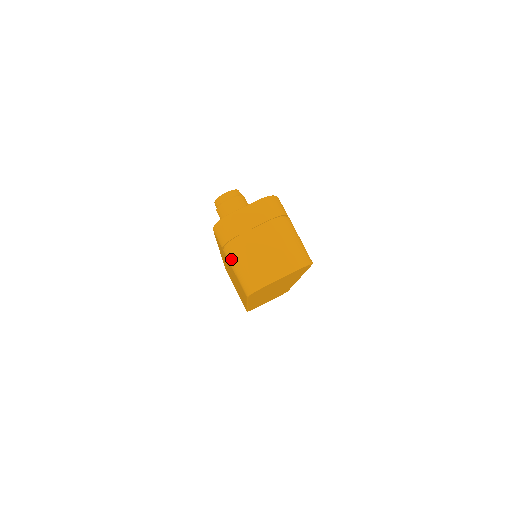
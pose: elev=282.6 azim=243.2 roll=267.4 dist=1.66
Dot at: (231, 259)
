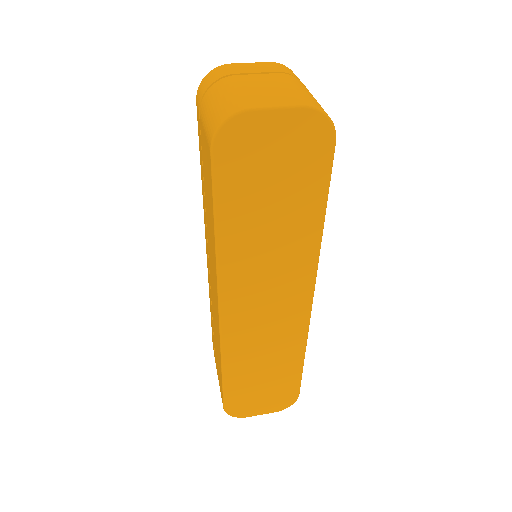
Dot at: (205, 105)
